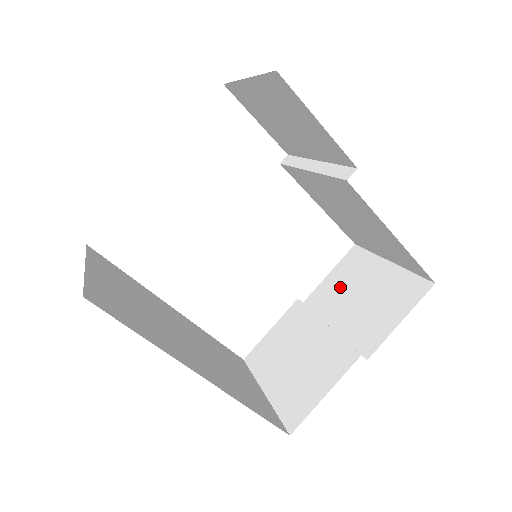
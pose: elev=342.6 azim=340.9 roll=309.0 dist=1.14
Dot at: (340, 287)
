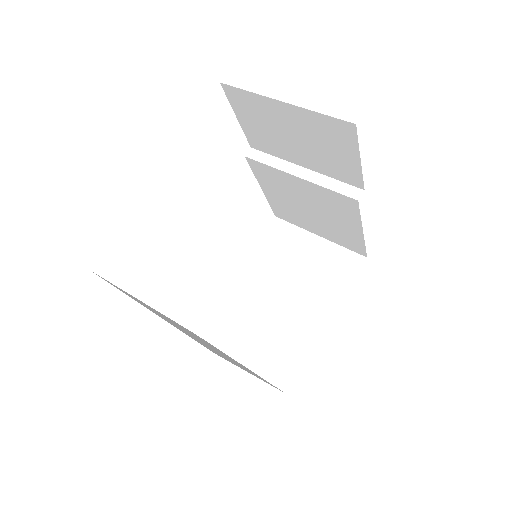
Dot at: (276, 258)
